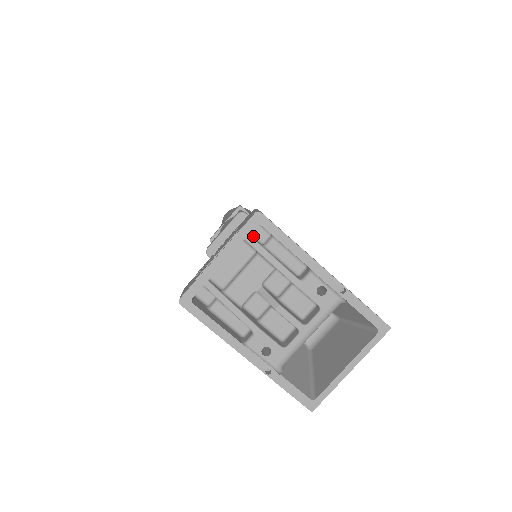
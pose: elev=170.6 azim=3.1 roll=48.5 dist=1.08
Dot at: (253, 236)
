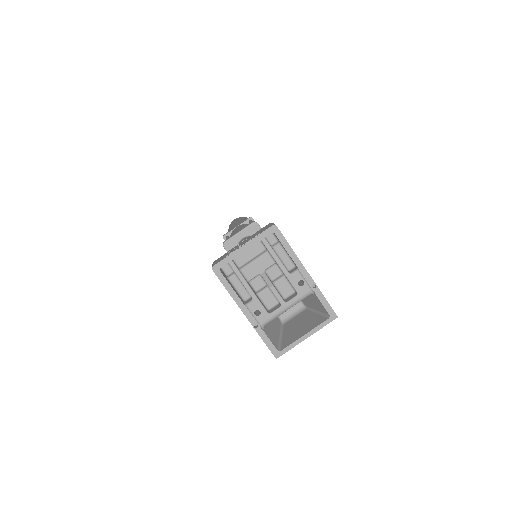
Dot at: (267, 239)
